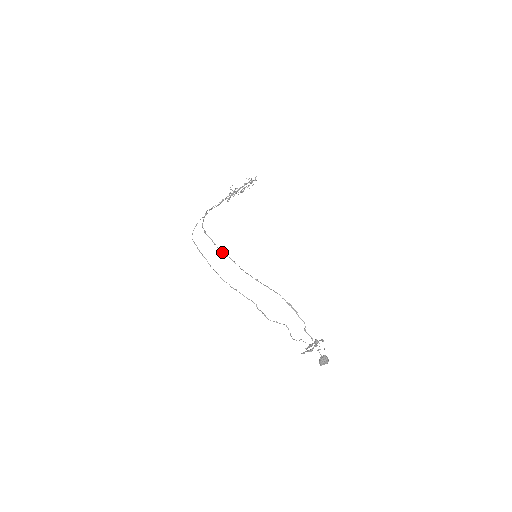
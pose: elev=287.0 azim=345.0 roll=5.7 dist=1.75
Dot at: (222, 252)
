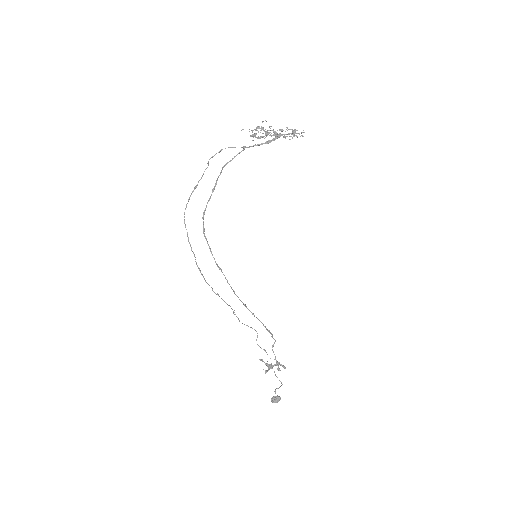
Dot at: (217, 265)
